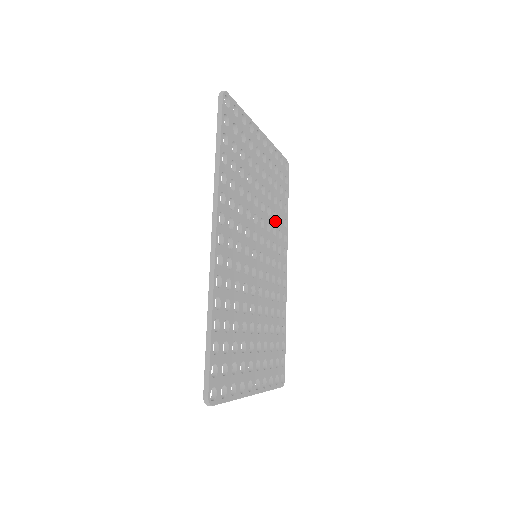
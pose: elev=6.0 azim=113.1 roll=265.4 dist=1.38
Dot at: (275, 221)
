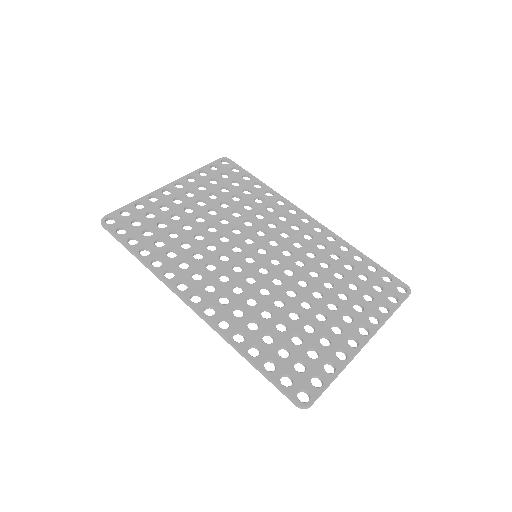
Dot at: (253, 209)
